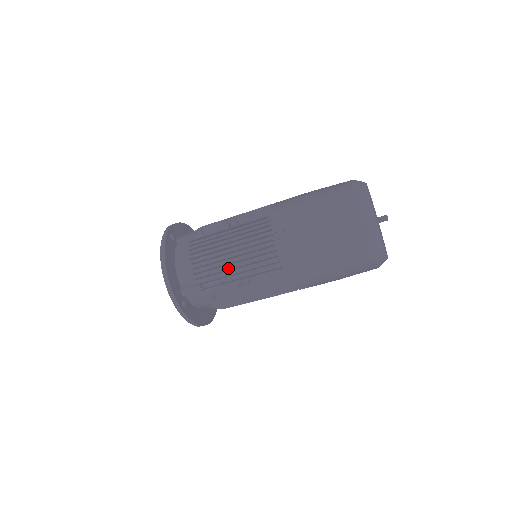
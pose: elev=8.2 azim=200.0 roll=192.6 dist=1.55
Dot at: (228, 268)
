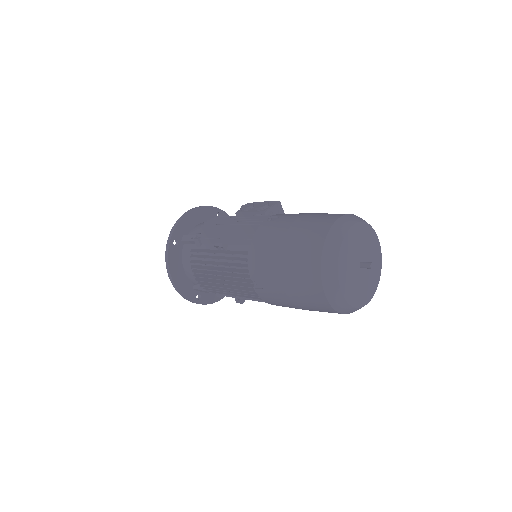
Dot at: occluded
